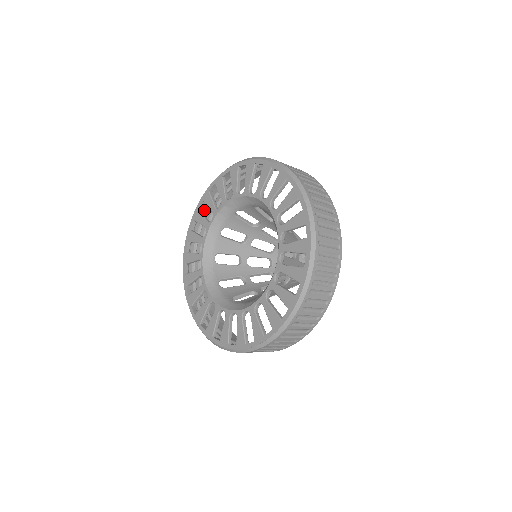
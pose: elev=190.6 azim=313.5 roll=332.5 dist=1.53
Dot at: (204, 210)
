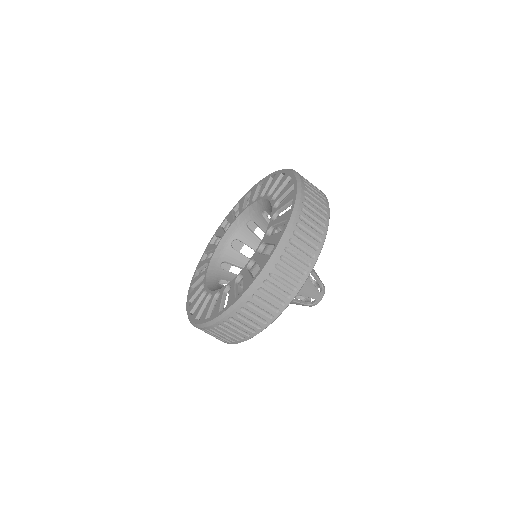
Dot at: occluded
